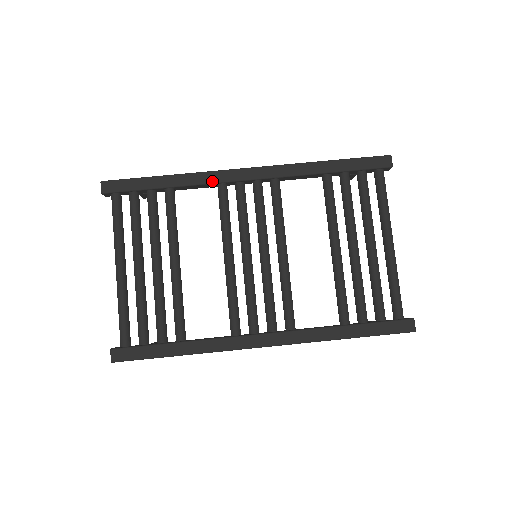
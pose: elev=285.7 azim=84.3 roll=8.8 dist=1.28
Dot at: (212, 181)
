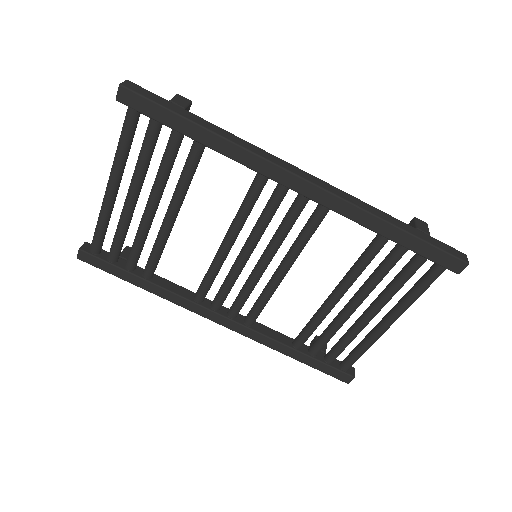
Dot at: (253, 167)
